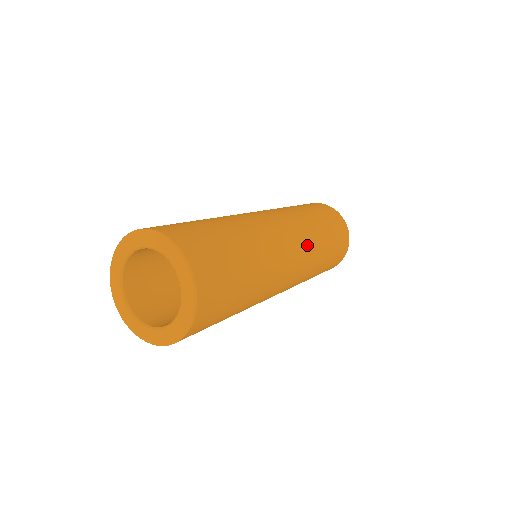
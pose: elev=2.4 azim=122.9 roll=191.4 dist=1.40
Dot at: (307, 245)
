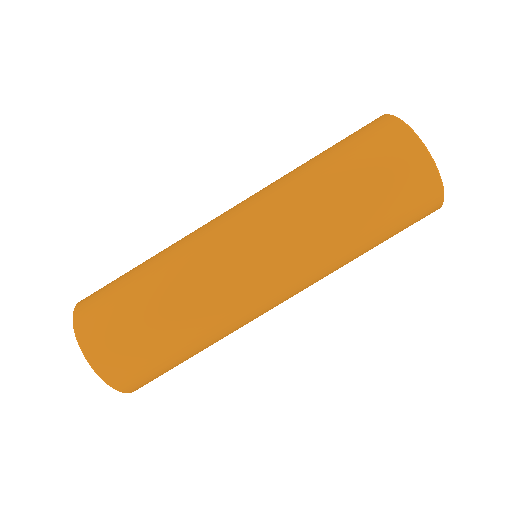
Dot at: (310, 275)
